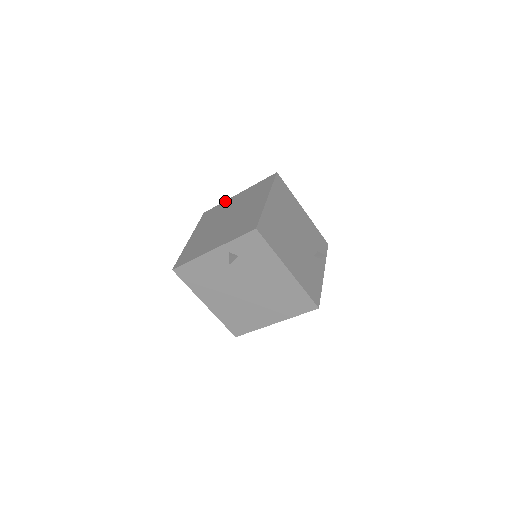
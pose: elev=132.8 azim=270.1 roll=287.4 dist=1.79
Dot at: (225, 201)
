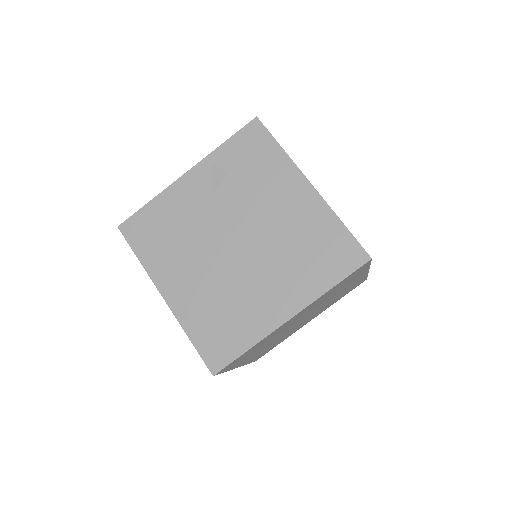
Dot at: occluded
